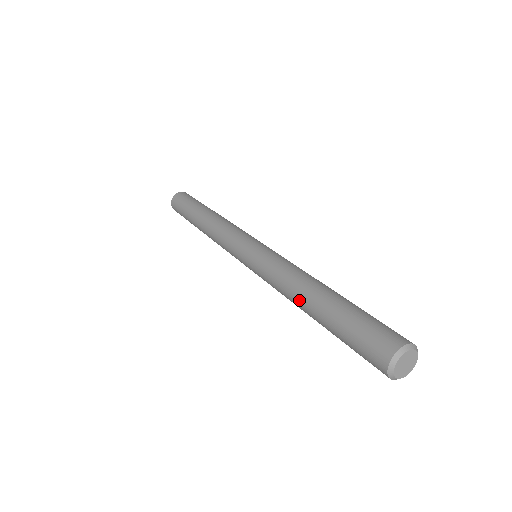
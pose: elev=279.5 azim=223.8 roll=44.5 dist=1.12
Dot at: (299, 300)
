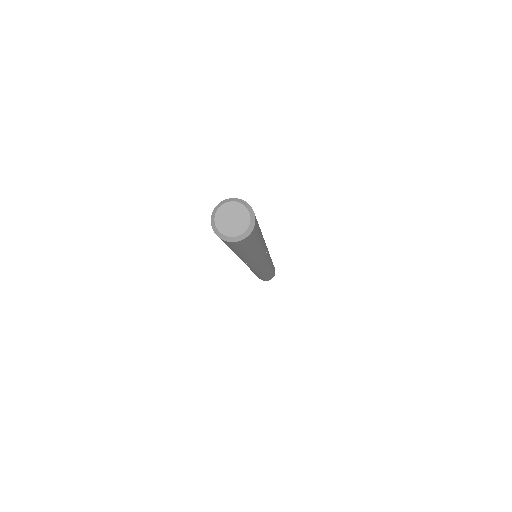
Dot at: occluded
